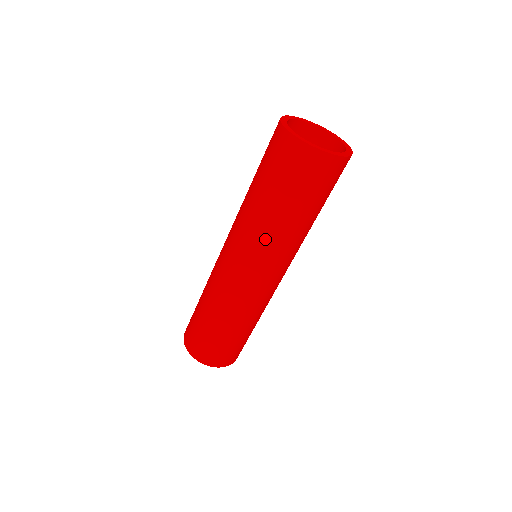
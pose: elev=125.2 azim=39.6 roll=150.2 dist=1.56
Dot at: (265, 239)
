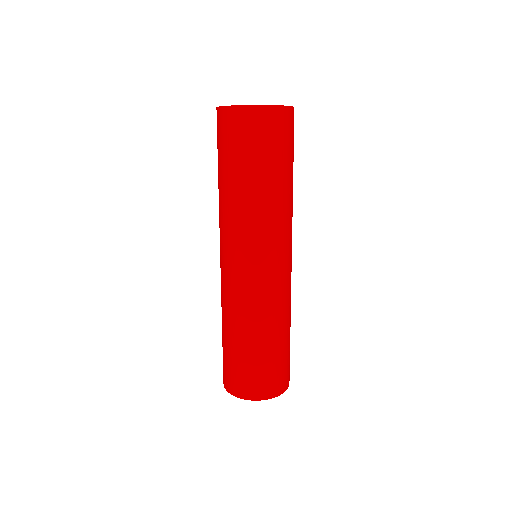
Dot at: (277, 219)
